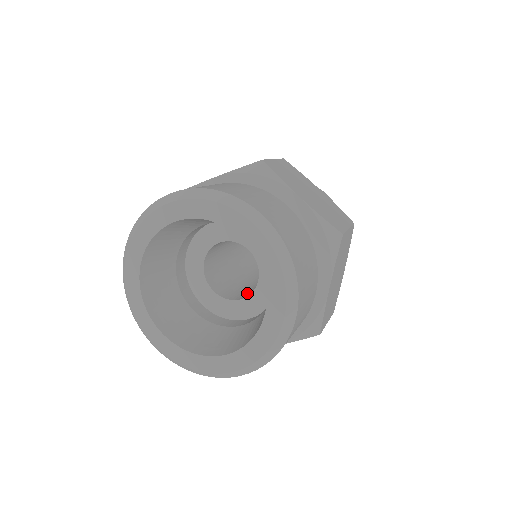
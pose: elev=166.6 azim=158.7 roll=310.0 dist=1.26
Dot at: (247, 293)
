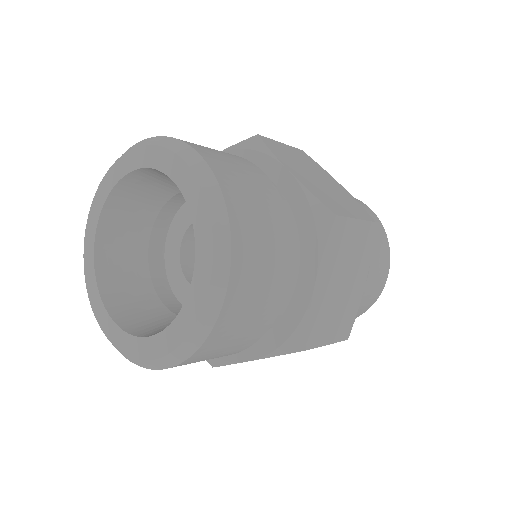
Dot at: occluded
